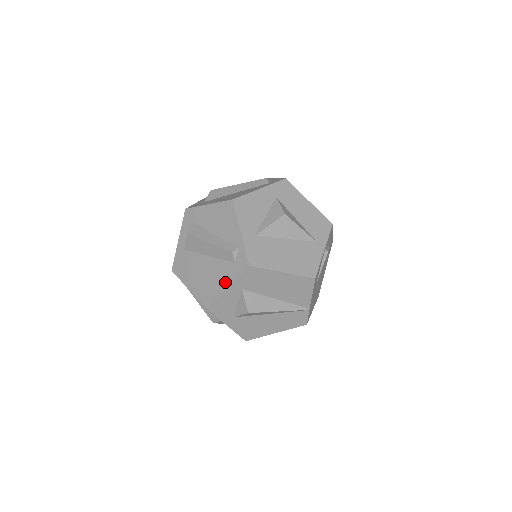
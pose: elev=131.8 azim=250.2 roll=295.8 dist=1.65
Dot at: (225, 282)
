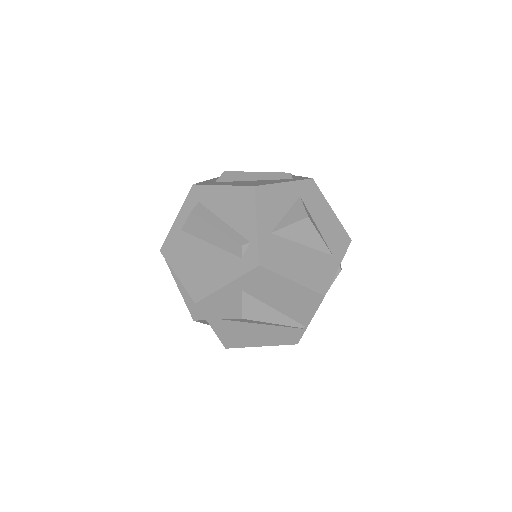
Dot at: (225, 278)
